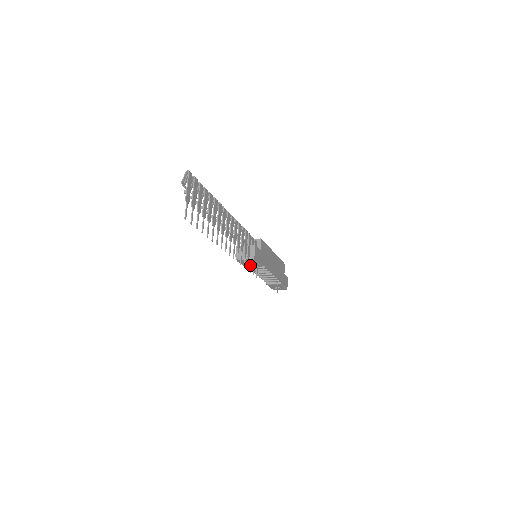
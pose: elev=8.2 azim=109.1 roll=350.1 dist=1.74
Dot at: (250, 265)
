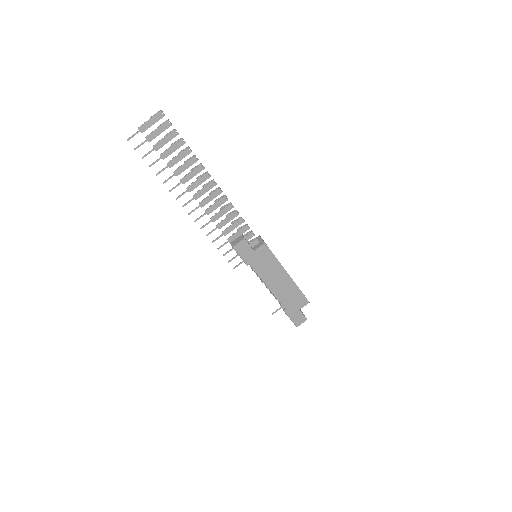
Dot at: occluded
